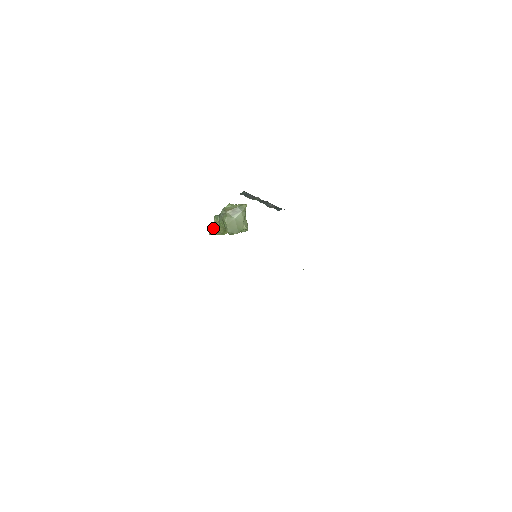
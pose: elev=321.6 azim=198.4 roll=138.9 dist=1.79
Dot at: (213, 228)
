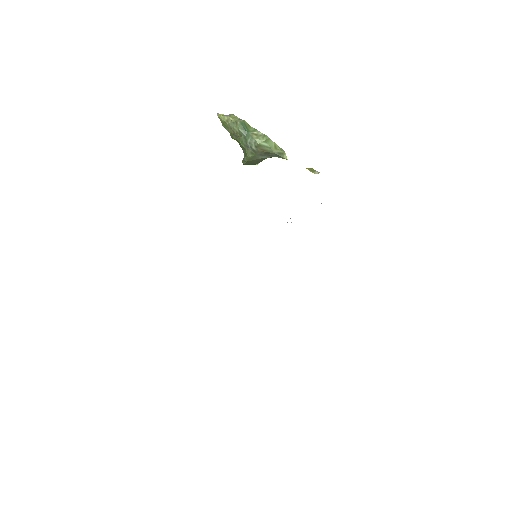
Dot at: (227, 127)
